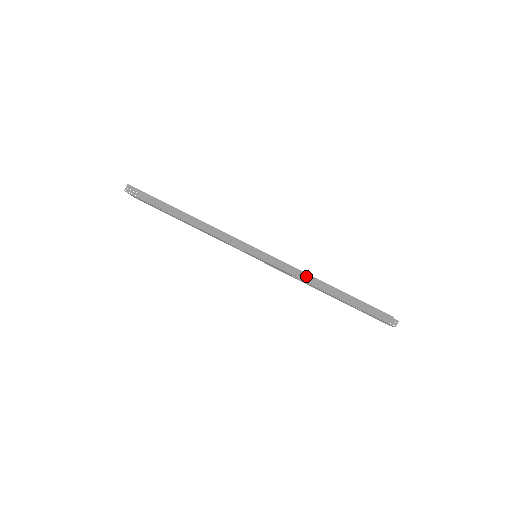
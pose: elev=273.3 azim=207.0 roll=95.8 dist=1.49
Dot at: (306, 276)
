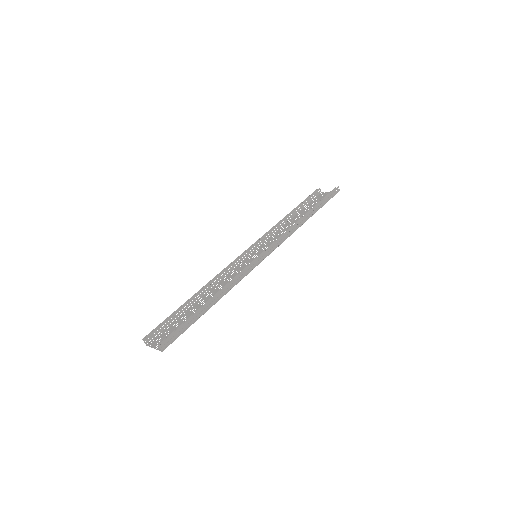
Dot at: (294, 227)
